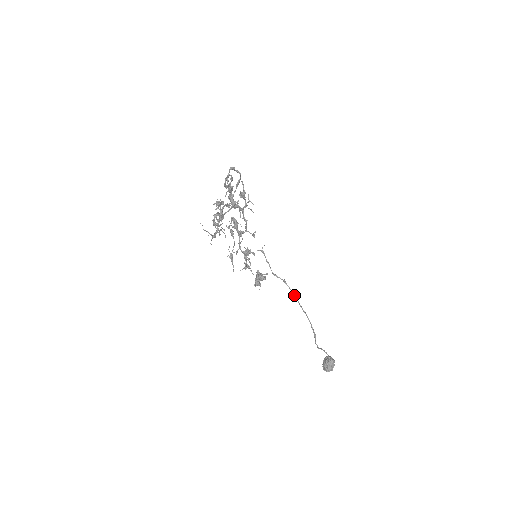
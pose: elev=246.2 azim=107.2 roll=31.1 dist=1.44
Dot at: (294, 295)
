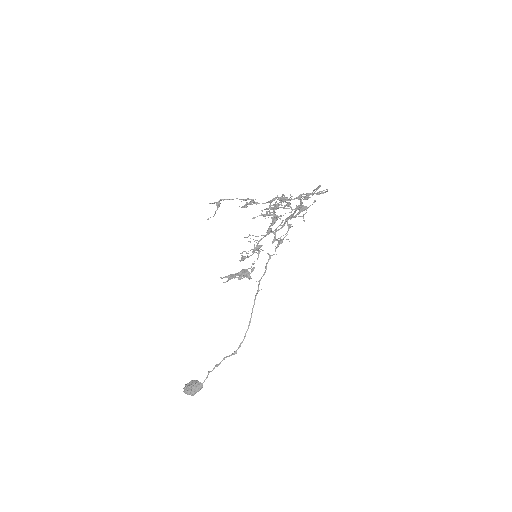
Dot at: occluded
